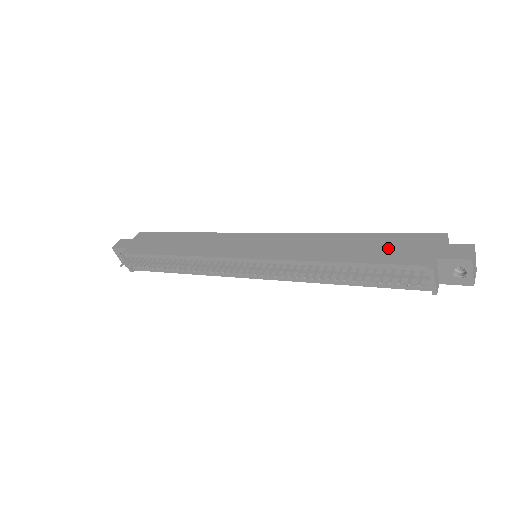
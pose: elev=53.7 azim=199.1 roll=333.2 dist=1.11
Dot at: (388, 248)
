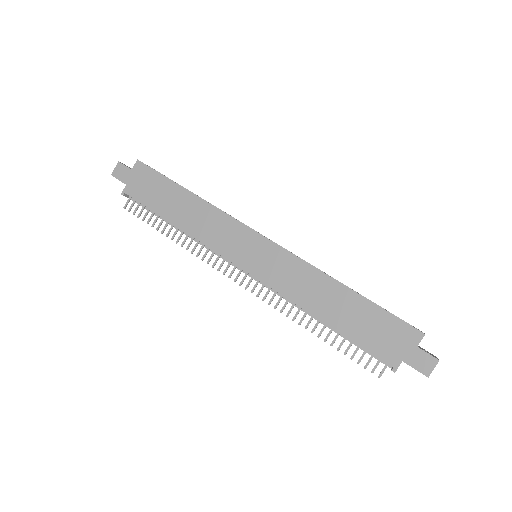
Dot at: (370, 327)
